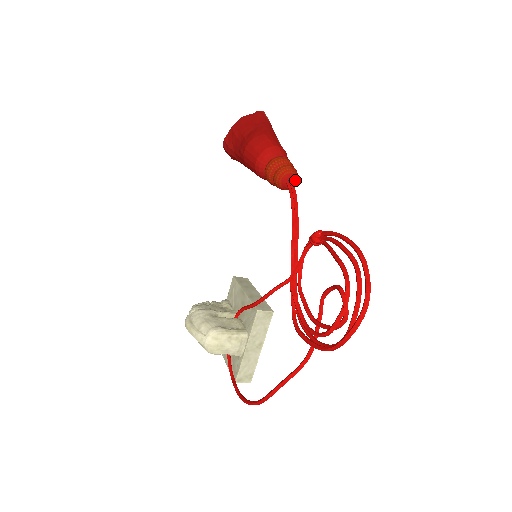
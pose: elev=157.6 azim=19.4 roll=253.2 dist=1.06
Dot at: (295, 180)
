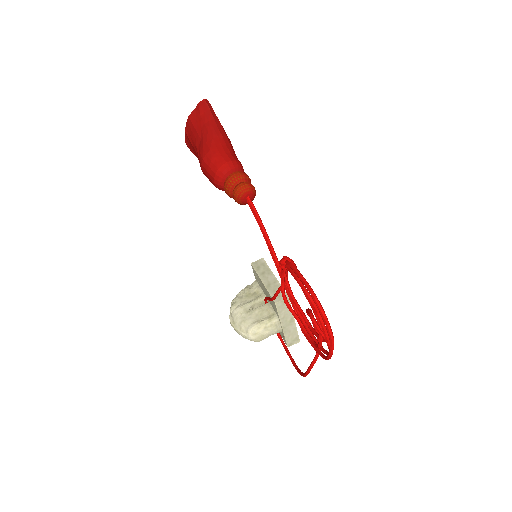
Dot at: (252, 194)
